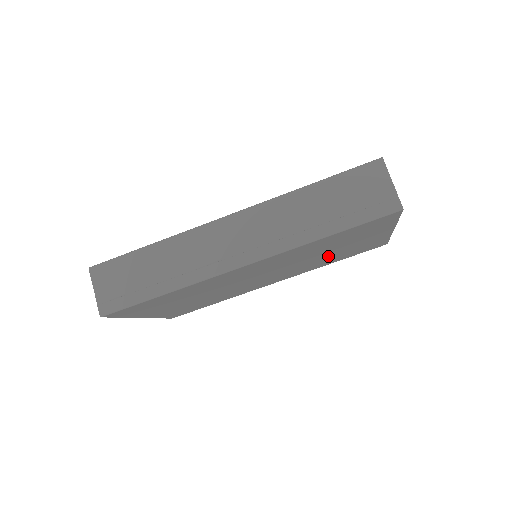
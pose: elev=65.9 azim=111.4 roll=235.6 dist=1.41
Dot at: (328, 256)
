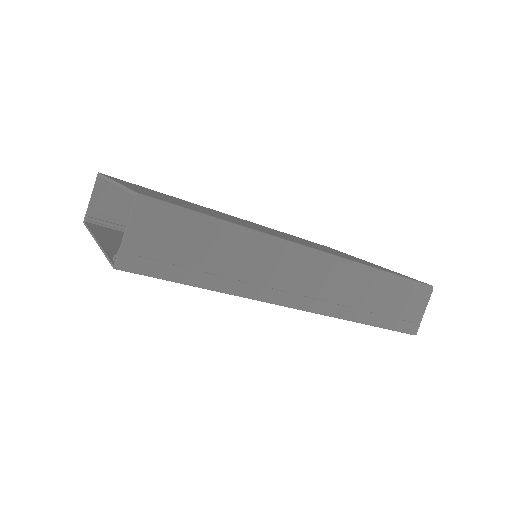
Dot at: occluded
